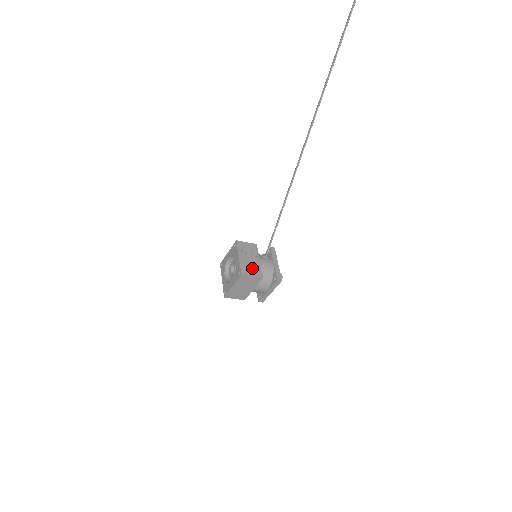
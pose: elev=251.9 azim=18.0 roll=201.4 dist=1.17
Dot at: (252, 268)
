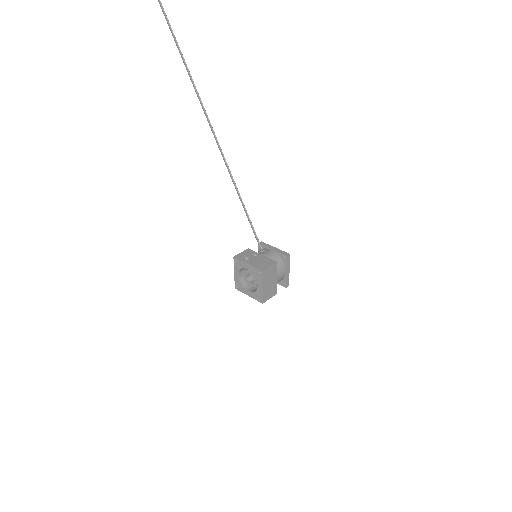
Dot at: (264, 263)
